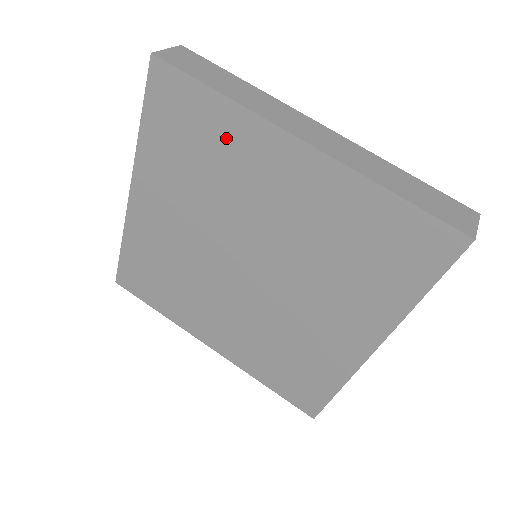
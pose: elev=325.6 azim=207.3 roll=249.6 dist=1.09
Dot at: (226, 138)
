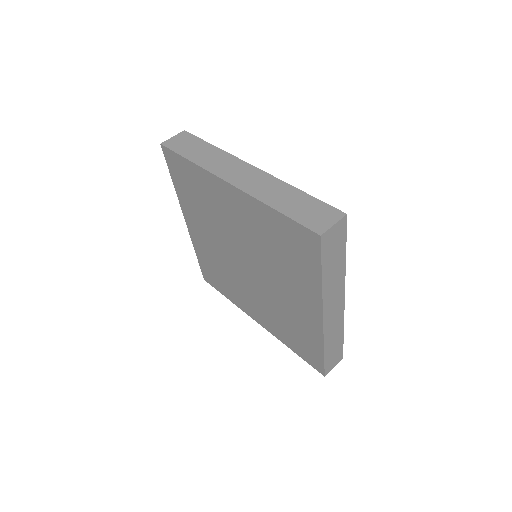
Dot at: (203, 186)
